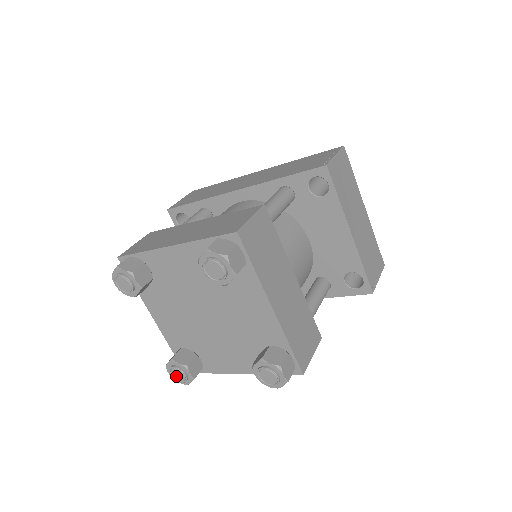
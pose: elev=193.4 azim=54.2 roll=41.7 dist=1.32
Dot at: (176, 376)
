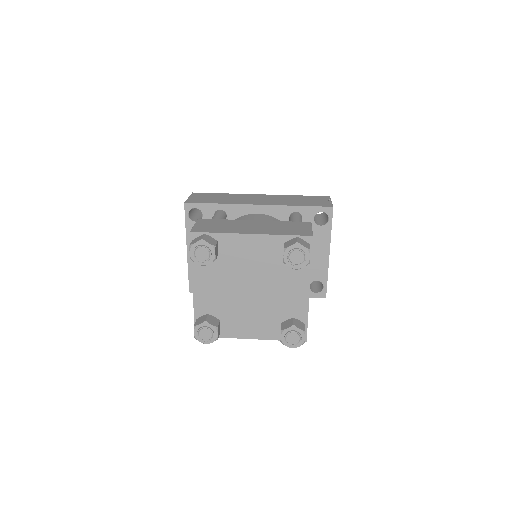
Dot at: (203, 335)
